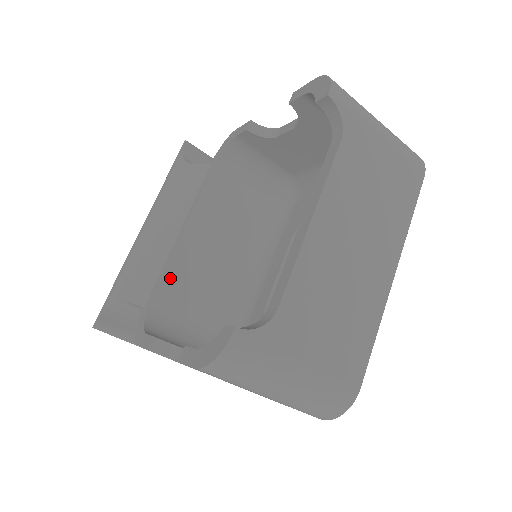
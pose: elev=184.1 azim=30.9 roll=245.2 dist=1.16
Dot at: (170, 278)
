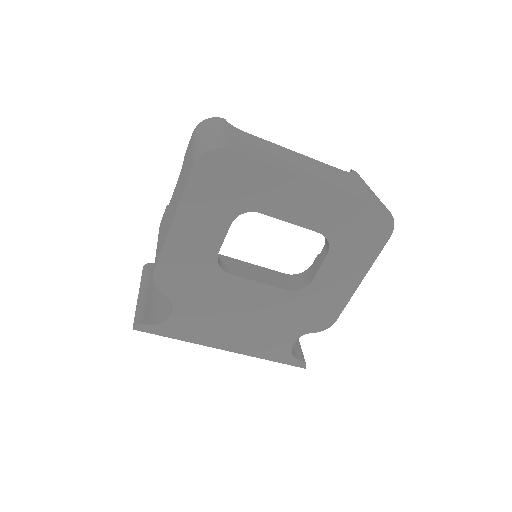
Dot at: occluded
